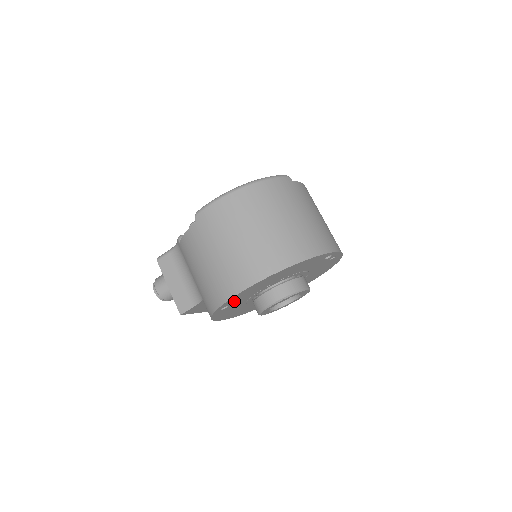
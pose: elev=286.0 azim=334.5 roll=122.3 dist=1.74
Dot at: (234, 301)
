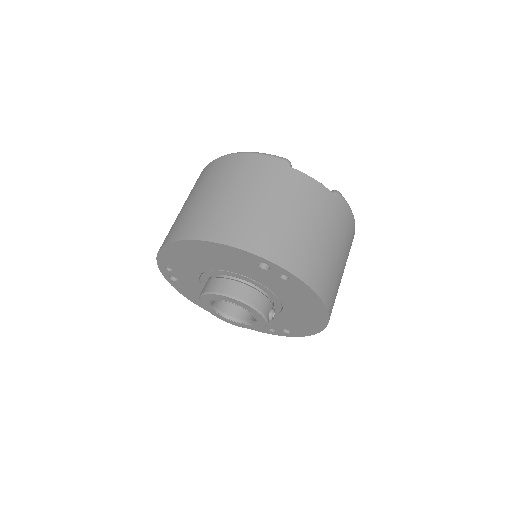
Dot at: (175, 272)
